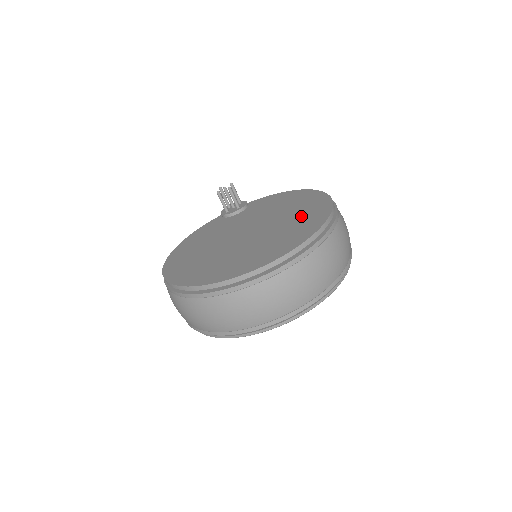
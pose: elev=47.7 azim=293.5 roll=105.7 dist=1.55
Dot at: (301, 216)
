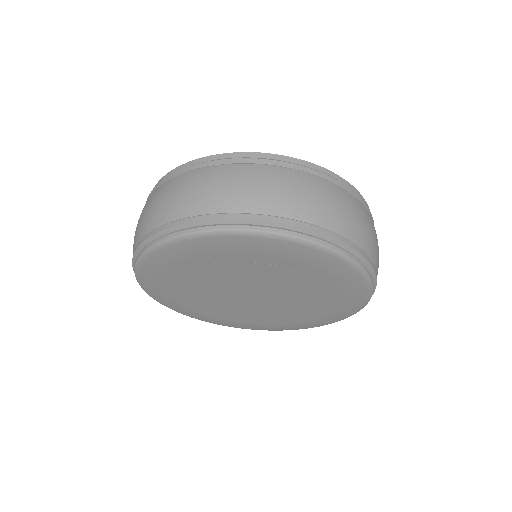
Dot at: occluded
